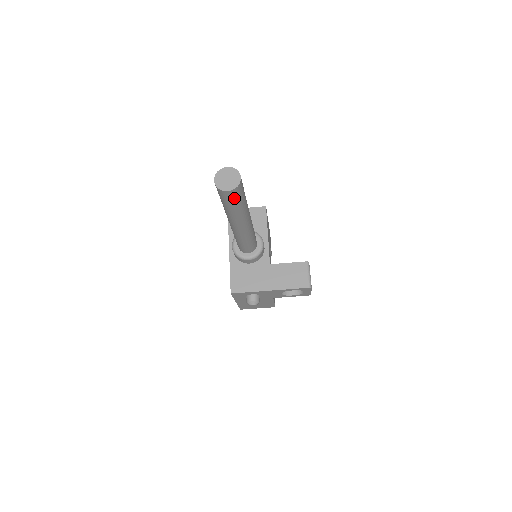
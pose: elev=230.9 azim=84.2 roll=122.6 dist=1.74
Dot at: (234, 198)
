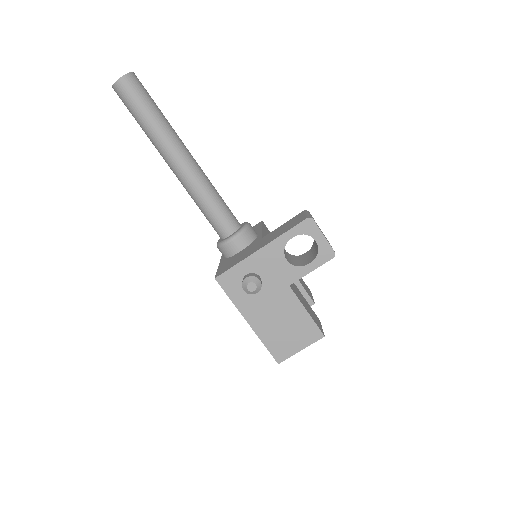
Dot at: (134, 93)
